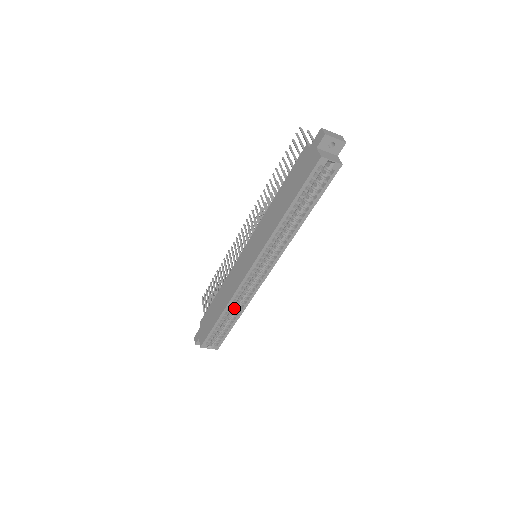
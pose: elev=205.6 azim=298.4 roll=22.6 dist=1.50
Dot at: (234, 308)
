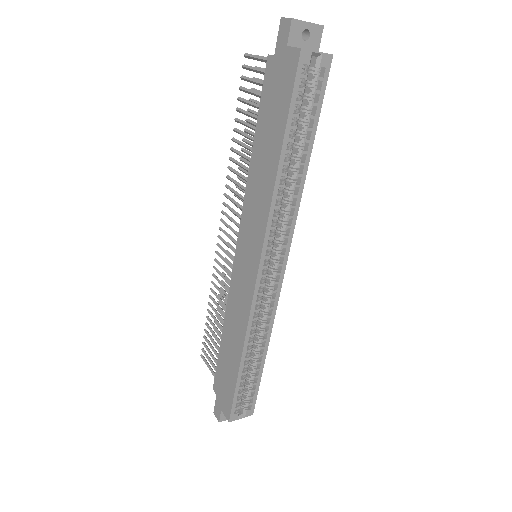
Dot at: (254, 343)
